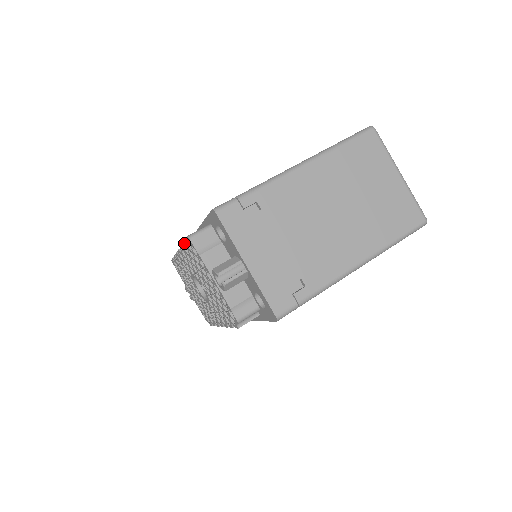
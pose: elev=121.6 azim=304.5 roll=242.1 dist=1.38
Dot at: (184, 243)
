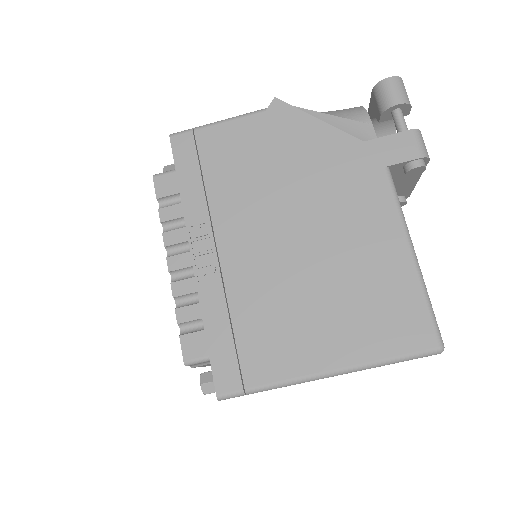
Dot at: (178, 325)
